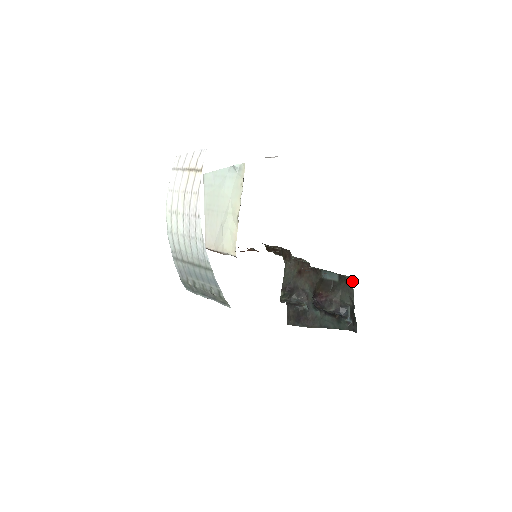
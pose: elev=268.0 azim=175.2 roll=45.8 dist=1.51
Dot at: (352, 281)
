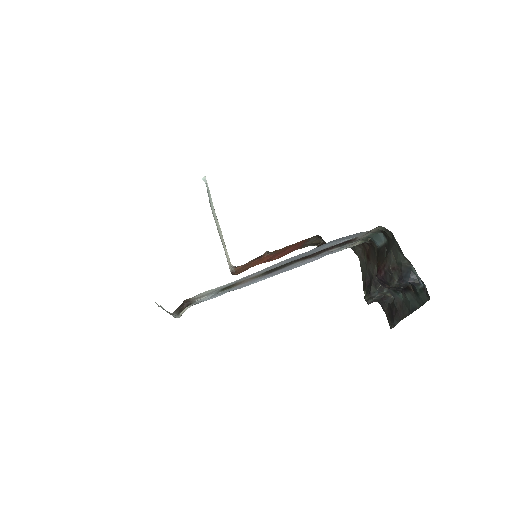
Dot at: (388, 230)
